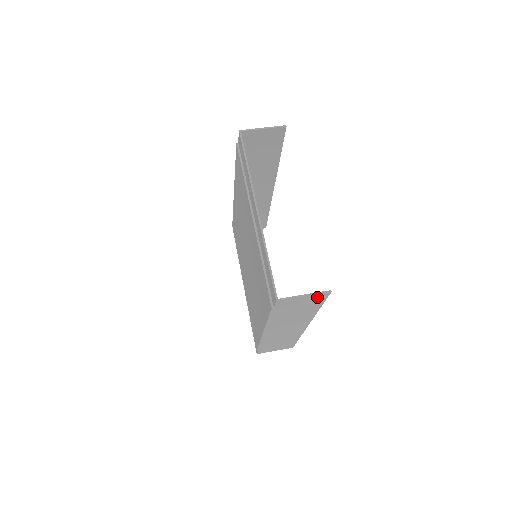
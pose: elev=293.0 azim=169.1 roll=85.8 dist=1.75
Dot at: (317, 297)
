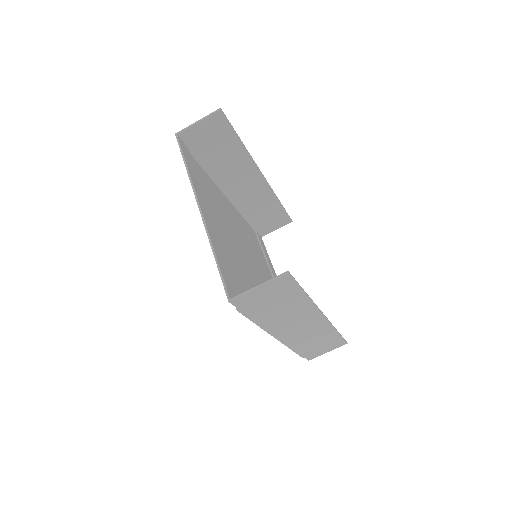
Dot at: (279, 283)
